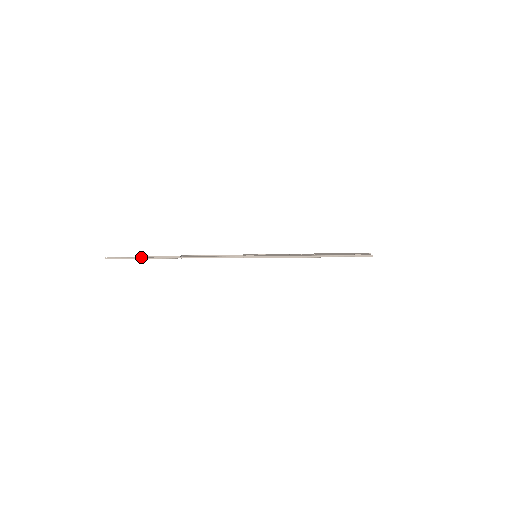
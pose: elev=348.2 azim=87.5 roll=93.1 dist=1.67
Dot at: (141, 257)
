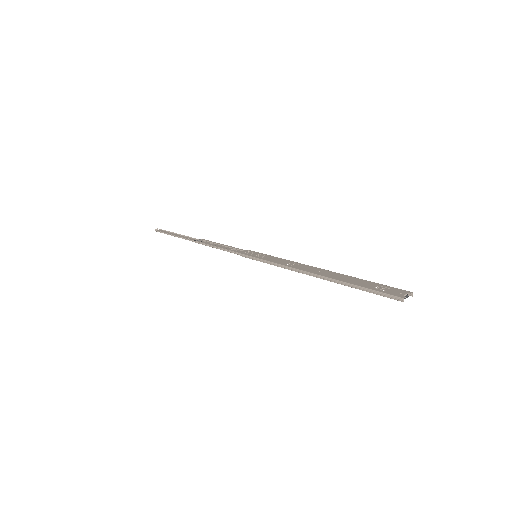
Dot at: (177, 234)
